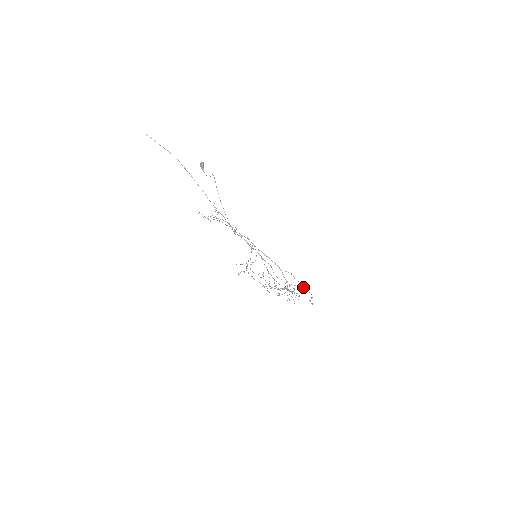
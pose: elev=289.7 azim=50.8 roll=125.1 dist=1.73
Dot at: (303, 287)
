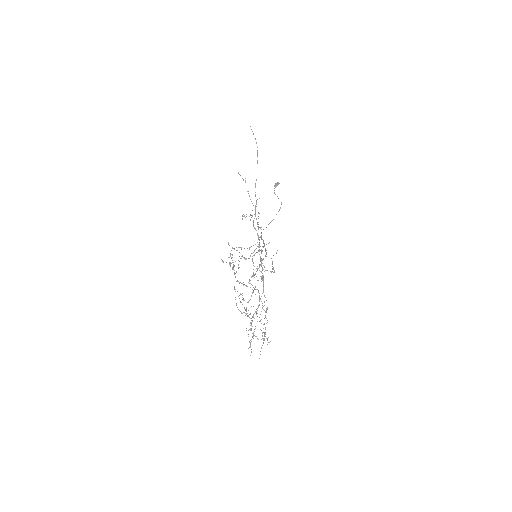
Dot at: occluded
